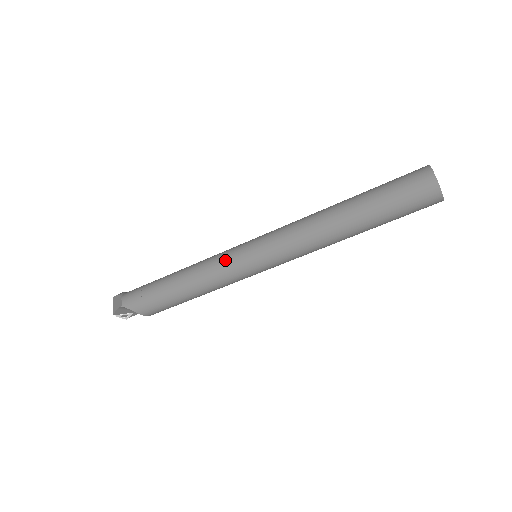
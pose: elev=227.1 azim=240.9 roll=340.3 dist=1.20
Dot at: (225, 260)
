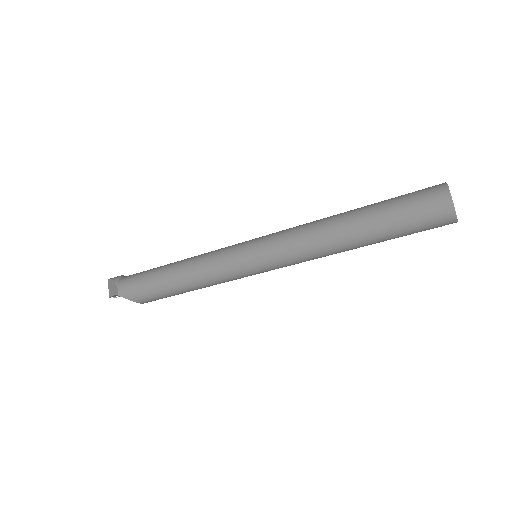
Dot at: (224, 263)
